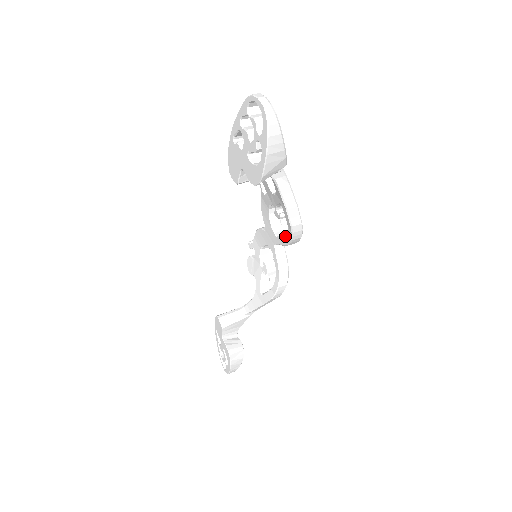
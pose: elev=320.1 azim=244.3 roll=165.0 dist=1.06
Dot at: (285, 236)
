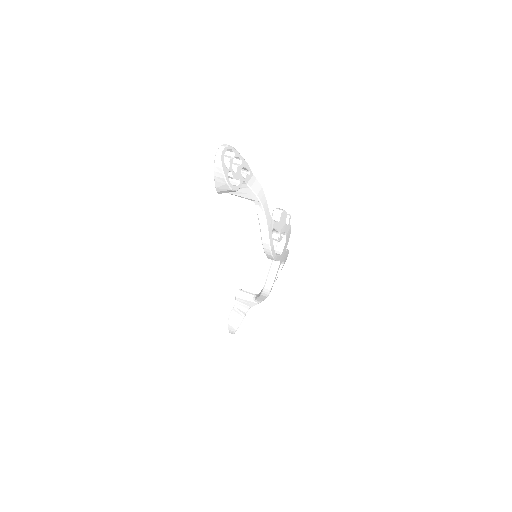
Dot at: occluded
